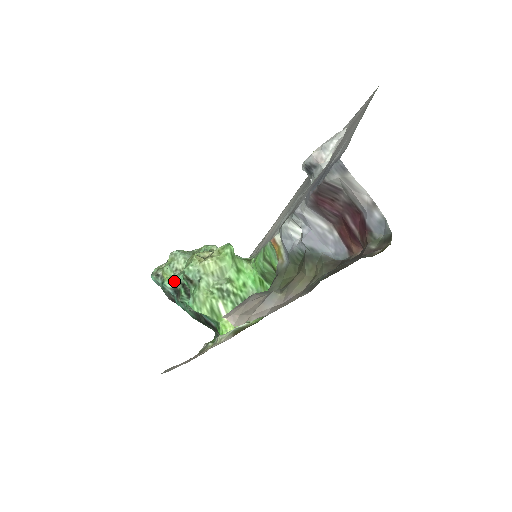
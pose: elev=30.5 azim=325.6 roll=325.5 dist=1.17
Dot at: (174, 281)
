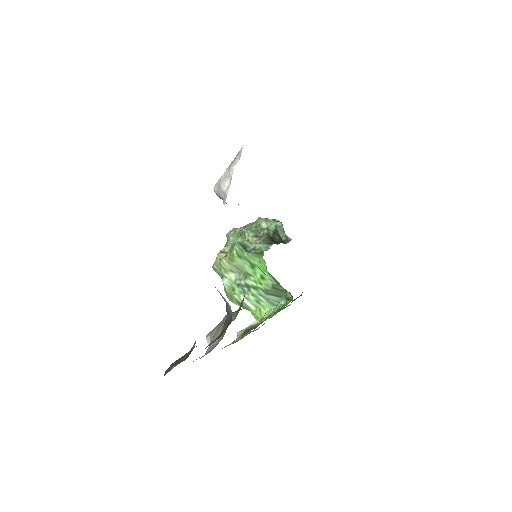
Dot at: occluded
